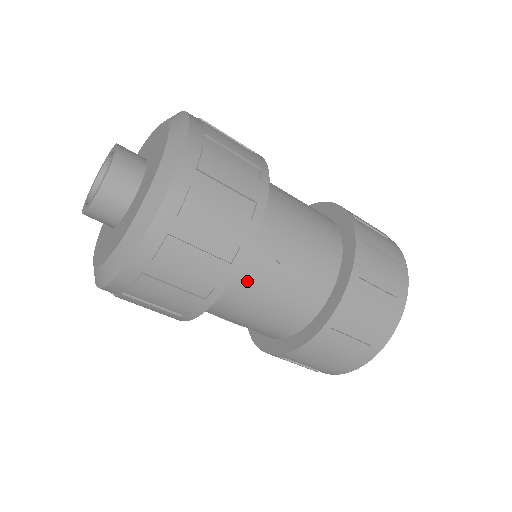
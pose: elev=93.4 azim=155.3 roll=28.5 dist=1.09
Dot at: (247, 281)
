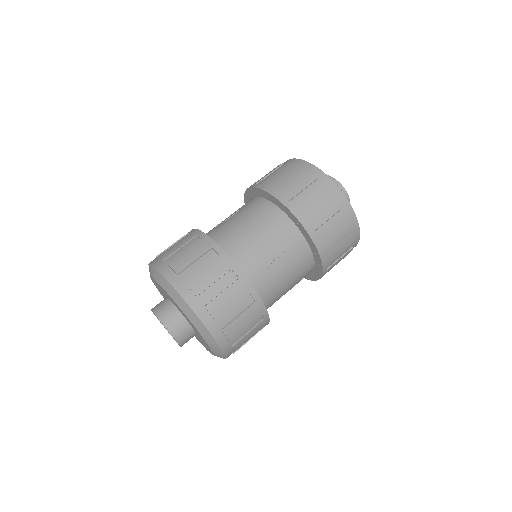
Dot at: (268, 290)
